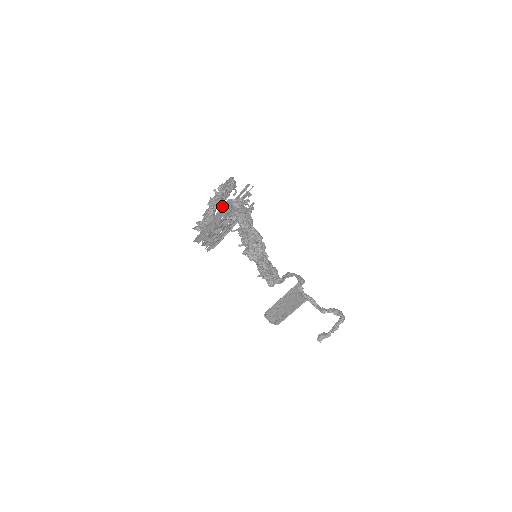
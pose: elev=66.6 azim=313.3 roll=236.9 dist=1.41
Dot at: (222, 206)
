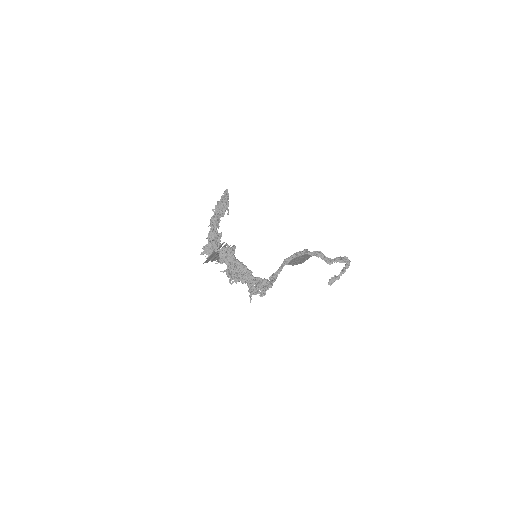
Dot at: occluded
